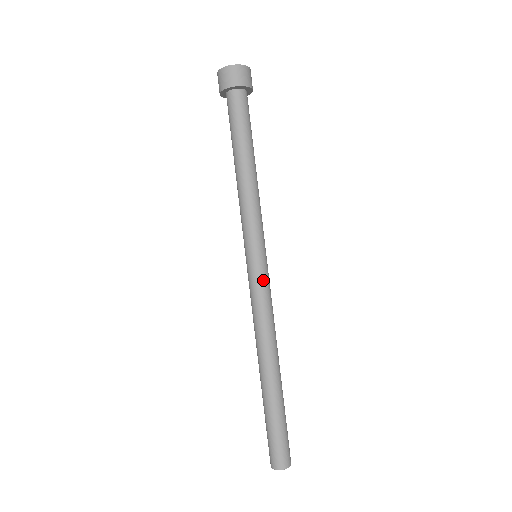
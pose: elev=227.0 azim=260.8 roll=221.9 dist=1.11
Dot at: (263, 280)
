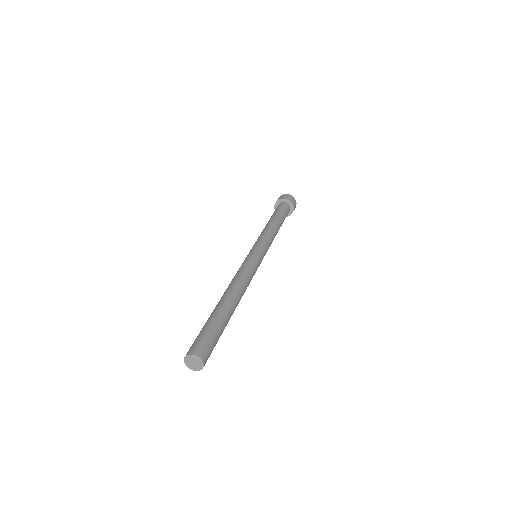
Dot at: (256, 261)
